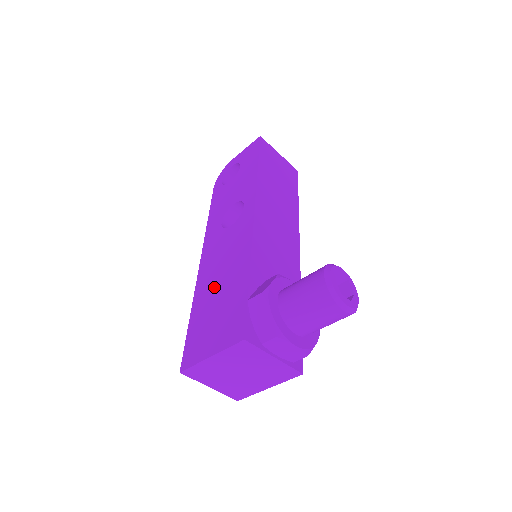
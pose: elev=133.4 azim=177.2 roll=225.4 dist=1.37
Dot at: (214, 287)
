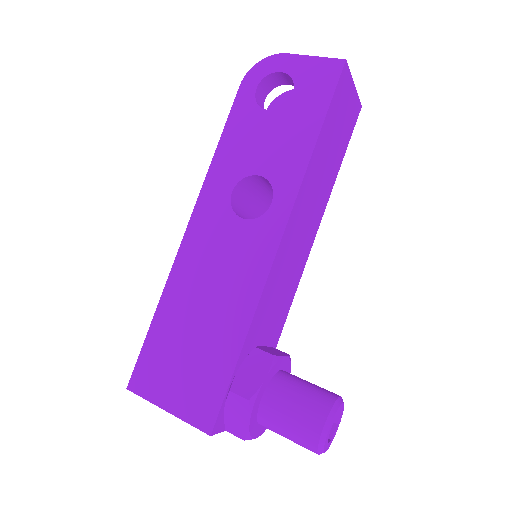
Dot at: (194, 308)
